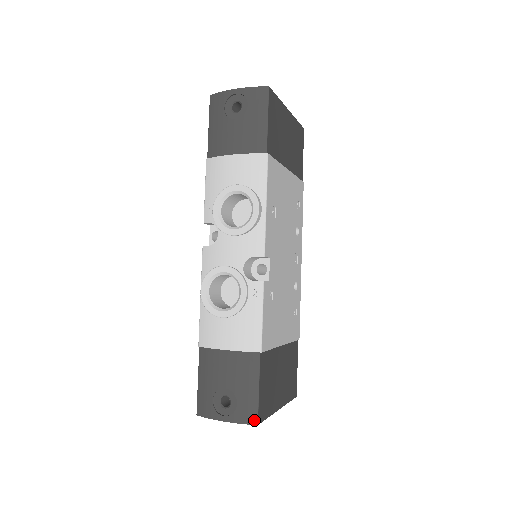
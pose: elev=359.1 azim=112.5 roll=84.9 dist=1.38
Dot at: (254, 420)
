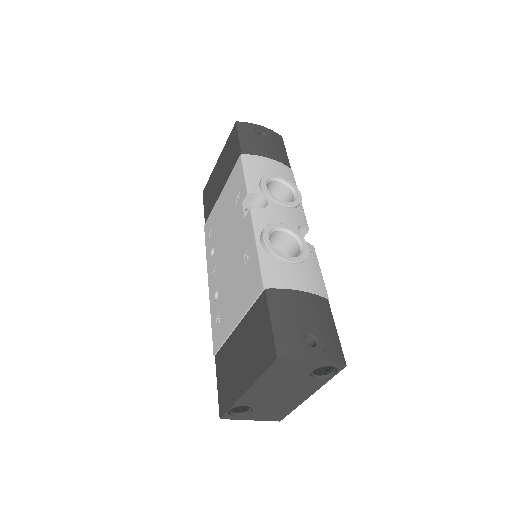
Dot at: (343, 360)
